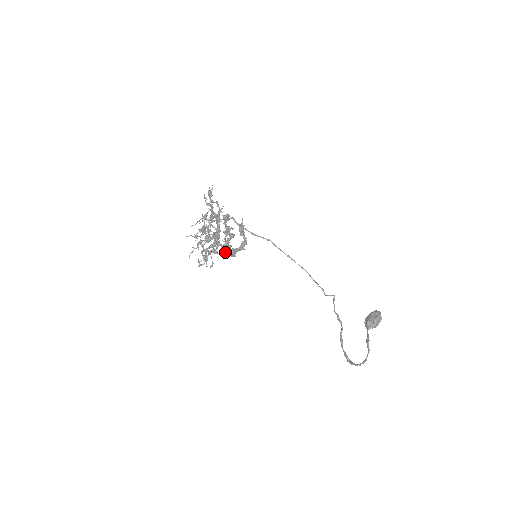
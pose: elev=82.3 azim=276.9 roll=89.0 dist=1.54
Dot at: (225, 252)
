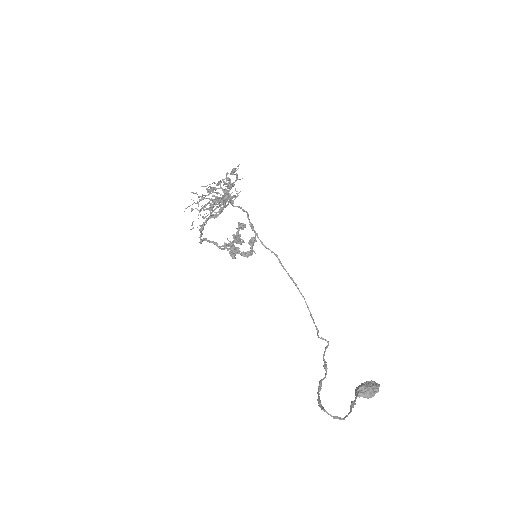
Dot at: (225, 248)
